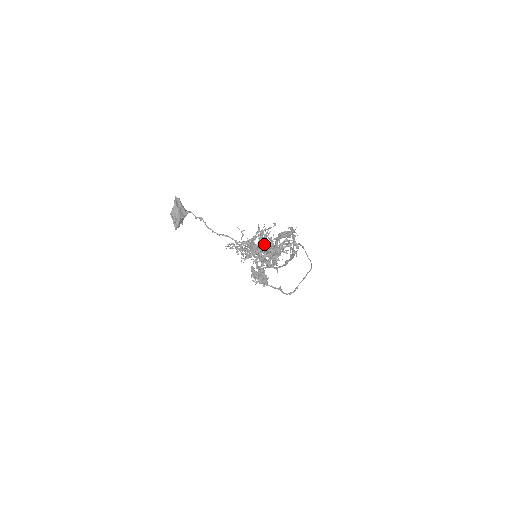
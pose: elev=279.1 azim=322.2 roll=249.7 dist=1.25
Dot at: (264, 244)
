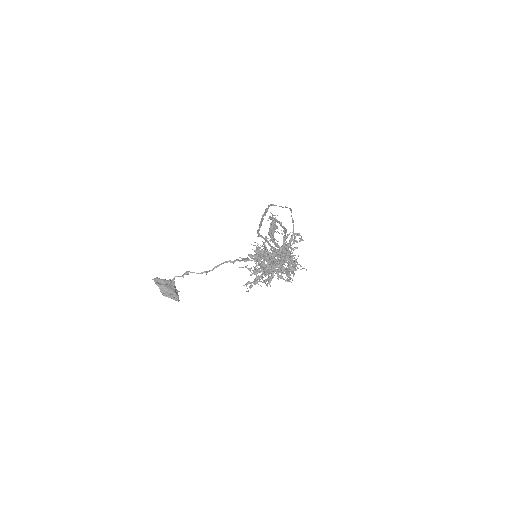
Dot at: (270, 257)
